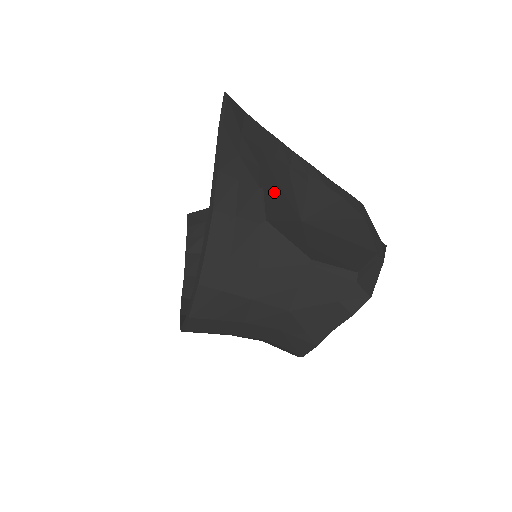
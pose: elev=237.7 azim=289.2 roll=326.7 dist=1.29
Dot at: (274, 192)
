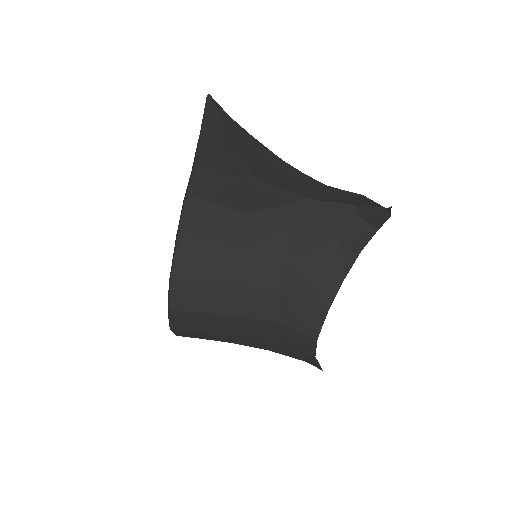
Dot at: (262, 170)
